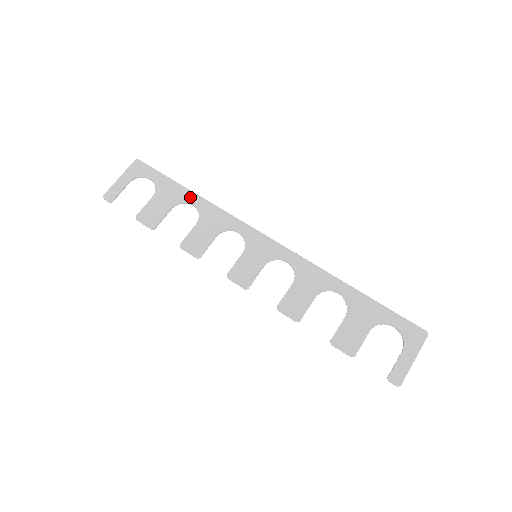
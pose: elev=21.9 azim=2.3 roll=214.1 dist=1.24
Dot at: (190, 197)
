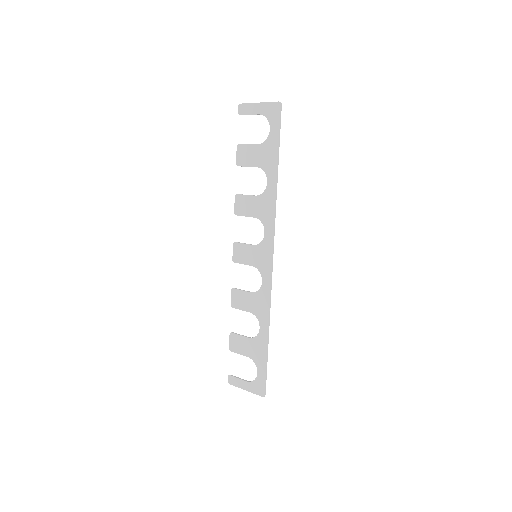
Dot at: (272, 175)
